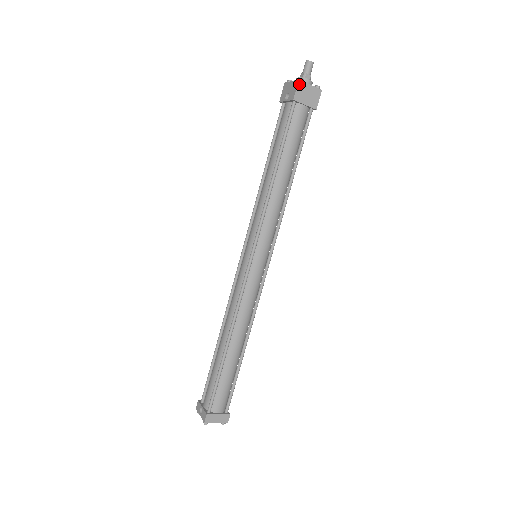
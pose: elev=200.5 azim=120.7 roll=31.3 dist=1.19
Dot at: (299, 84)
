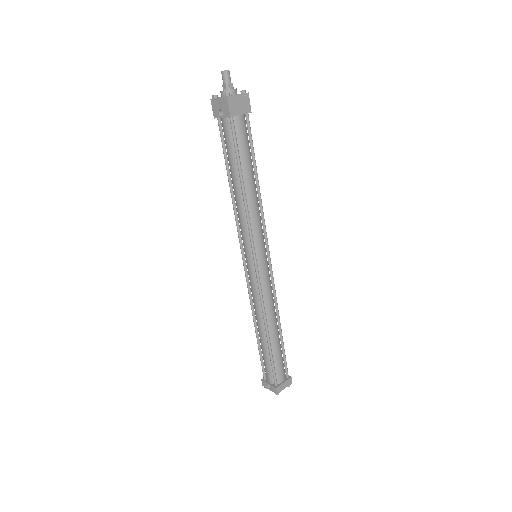
Dot at: (229, 100)
